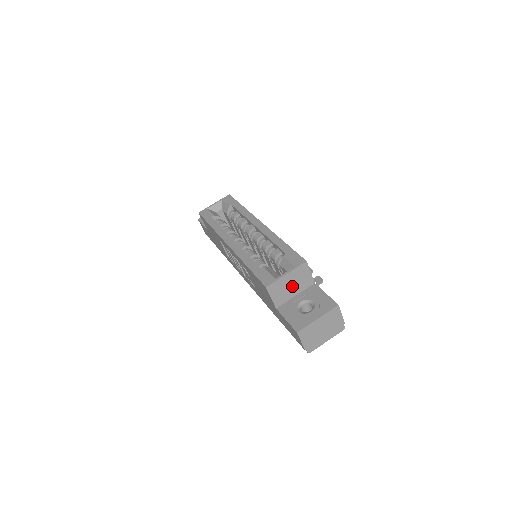
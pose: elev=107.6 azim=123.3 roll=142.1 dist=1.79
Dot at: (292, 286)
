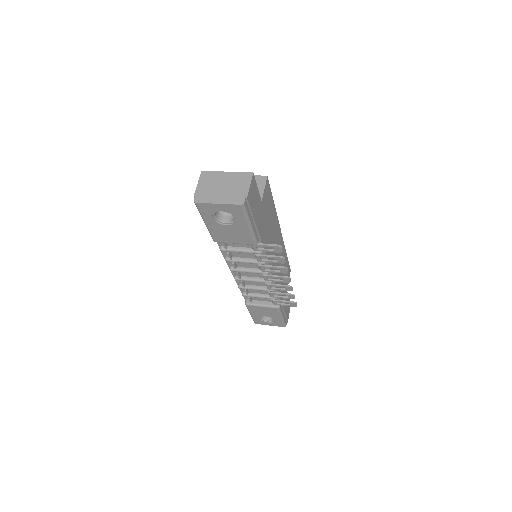
Dot at: occluded
